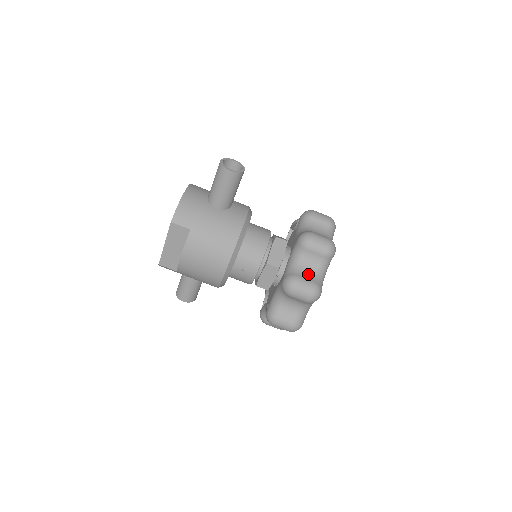
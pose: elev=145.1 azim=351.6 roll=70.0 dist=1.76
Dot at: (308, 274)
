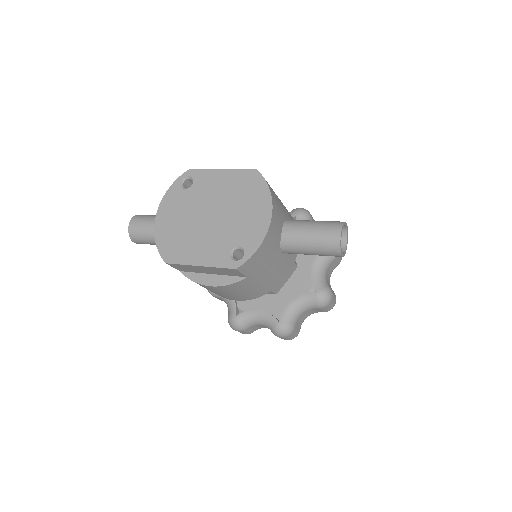
Dot at: (300, 321)
